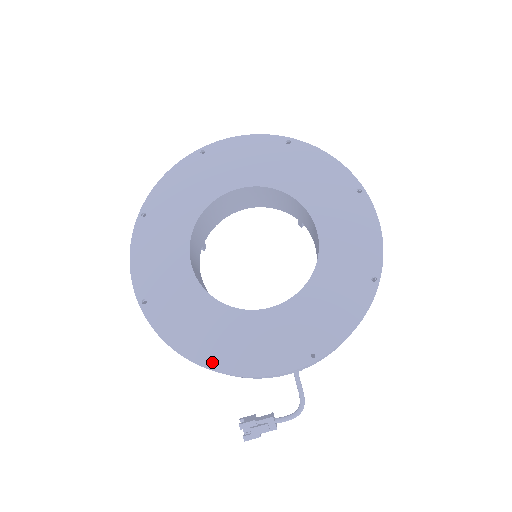
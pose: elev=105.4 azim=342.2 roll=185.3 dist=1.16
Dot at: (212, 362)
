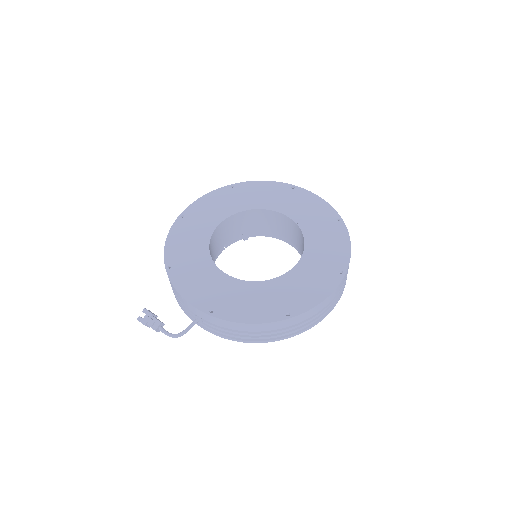
Dot at: (171, 267)
